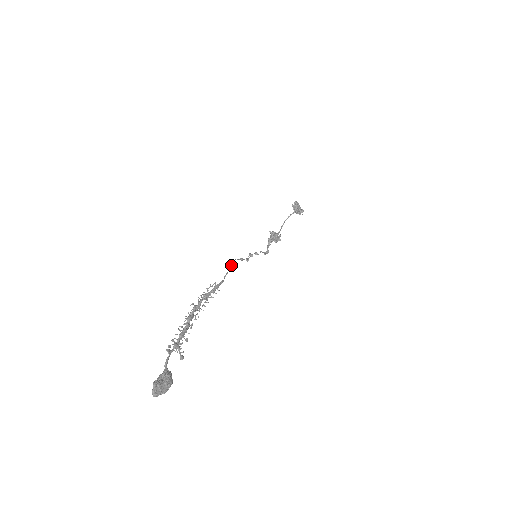
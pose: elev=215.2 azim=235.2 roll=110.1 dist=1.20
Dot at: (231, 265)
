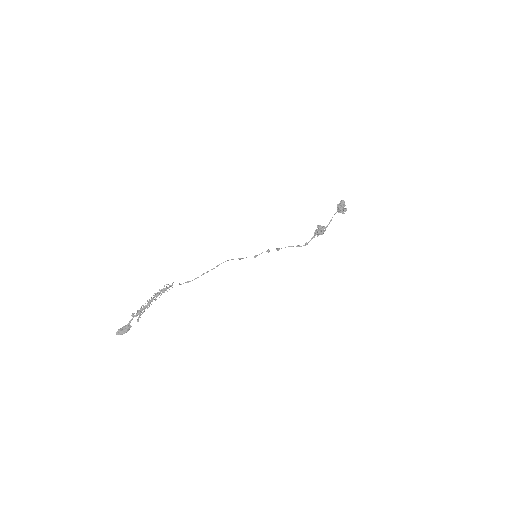
Dot at: (217, 265)
